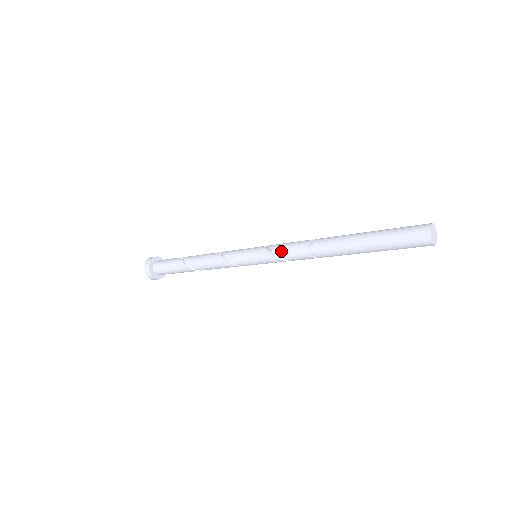
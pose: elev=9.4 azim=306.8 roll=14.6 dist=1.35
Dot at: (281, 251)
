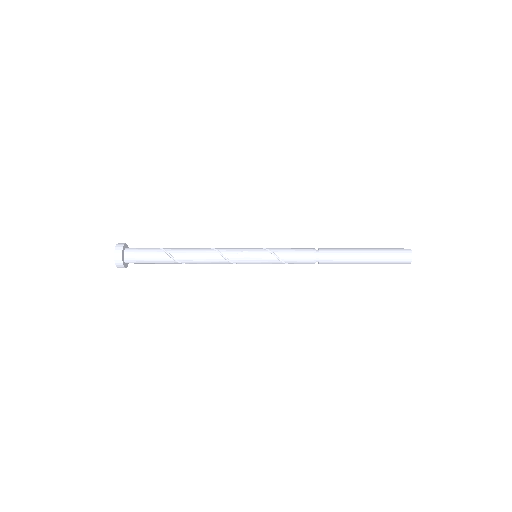
Dot at: (289, 259)
